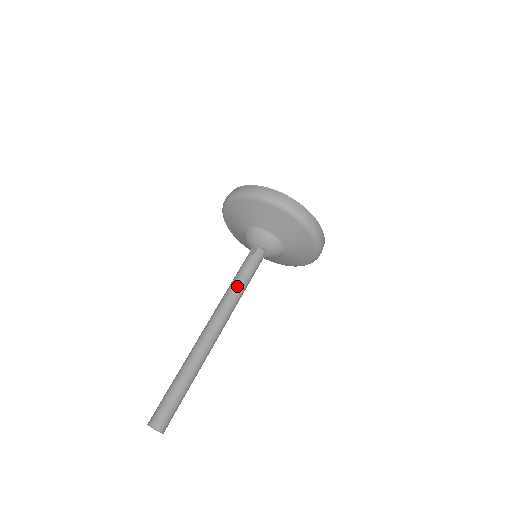
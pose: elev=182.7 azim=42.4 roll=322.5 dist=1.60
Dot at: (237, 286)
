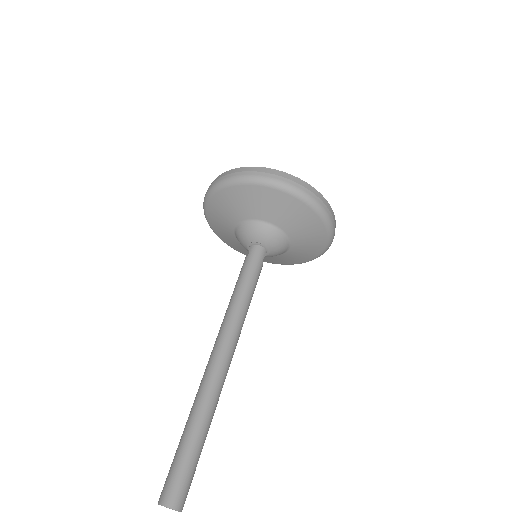
Dot at: (235, 295)
